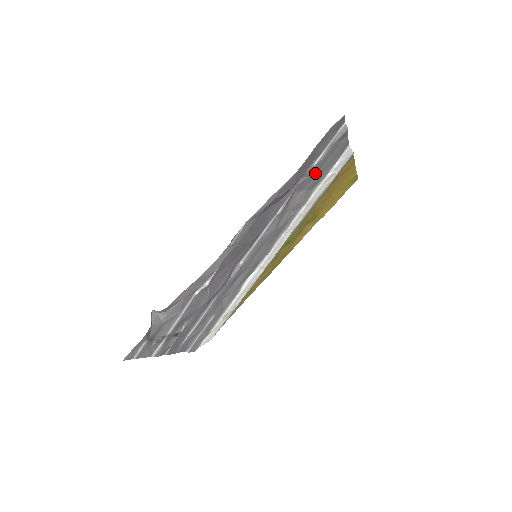
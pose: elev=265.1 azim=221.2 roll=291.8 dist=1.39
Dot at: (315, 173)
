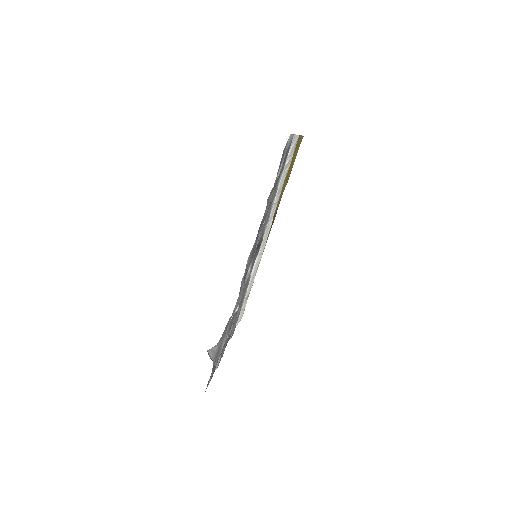
Dot at: occluded
